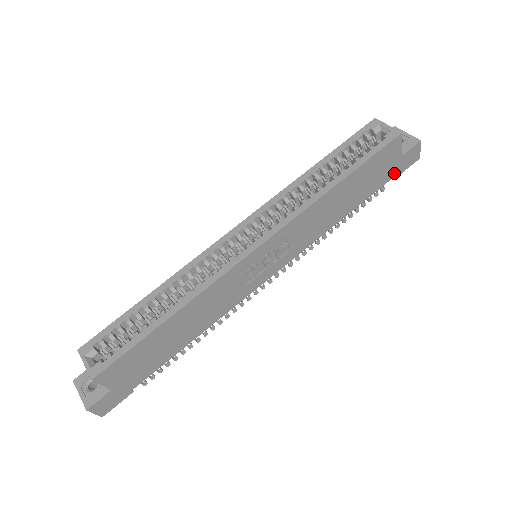
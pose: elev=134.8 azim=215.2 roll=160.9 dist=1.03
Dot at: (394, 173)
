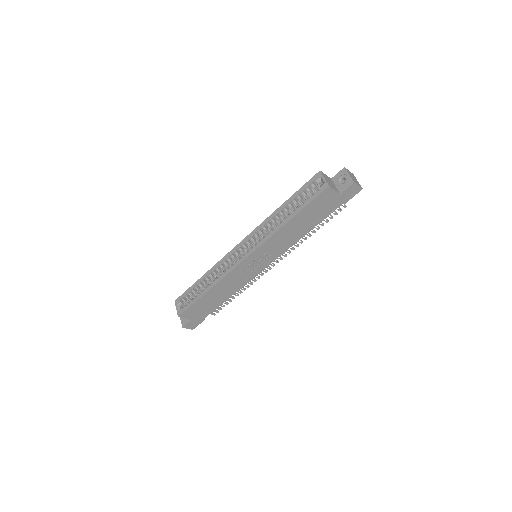
Dot at: (340, 203)
